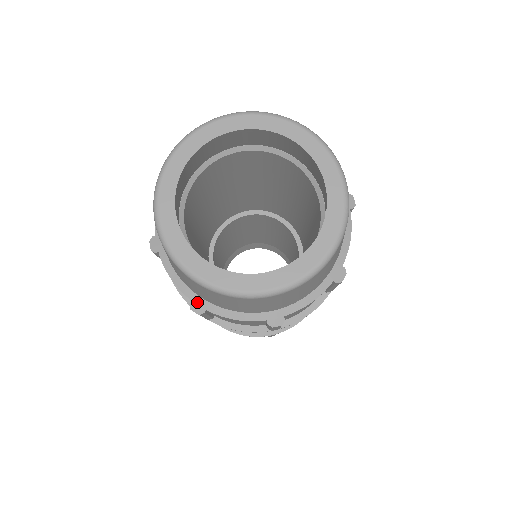
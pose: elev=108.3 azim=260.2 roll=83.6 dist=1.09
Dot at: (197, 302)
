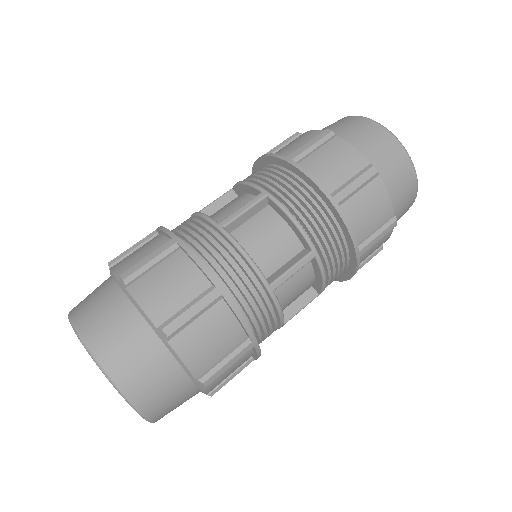
Dot at: occluded
